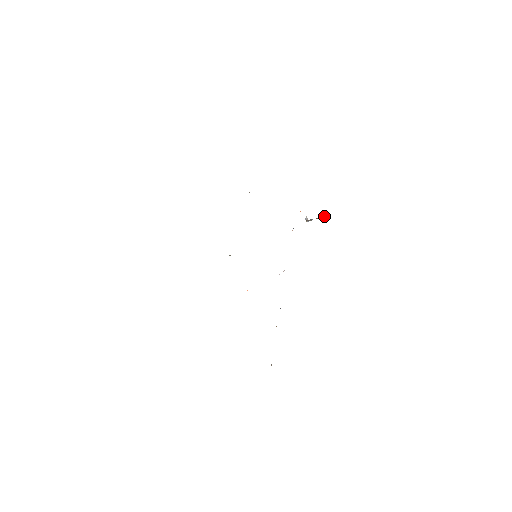
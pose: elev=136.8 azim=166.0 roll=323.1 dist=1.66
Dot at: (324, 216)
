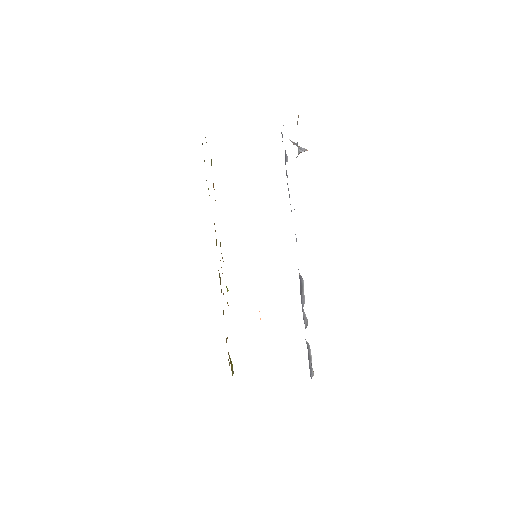
Dot at: (301, 152)
